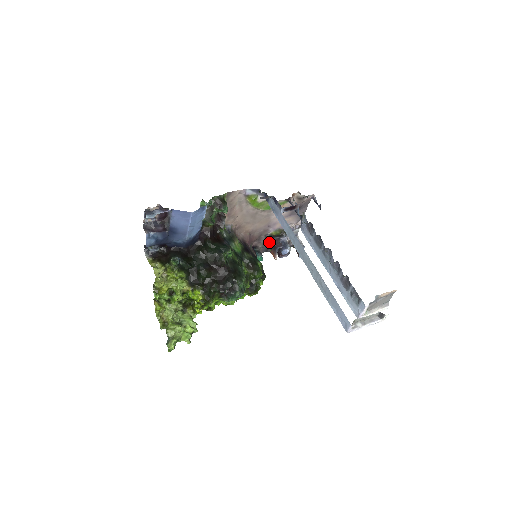
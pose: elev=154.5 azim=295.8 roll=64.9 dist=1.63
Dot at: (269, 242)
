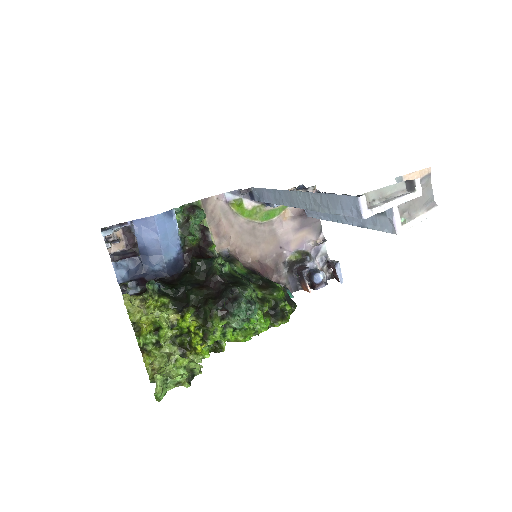
Dot at: (293, 274)
